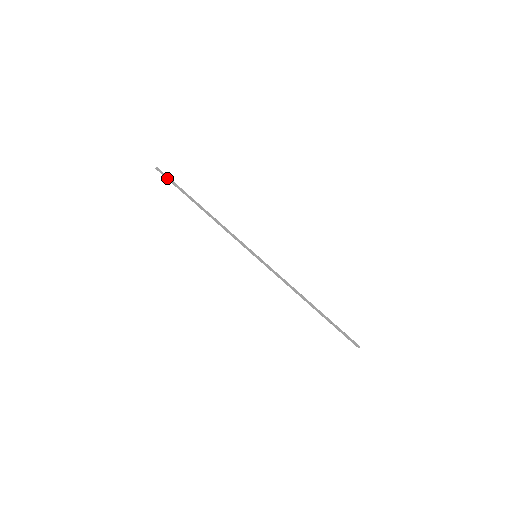
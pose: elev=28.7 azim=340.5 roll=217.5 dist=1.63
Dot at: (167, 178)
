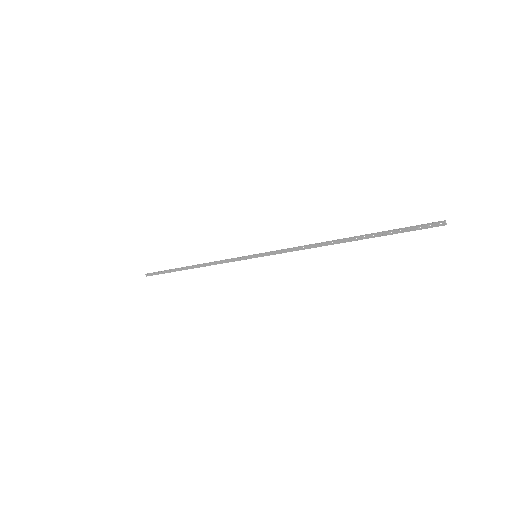
Dot at: (156, 274)
